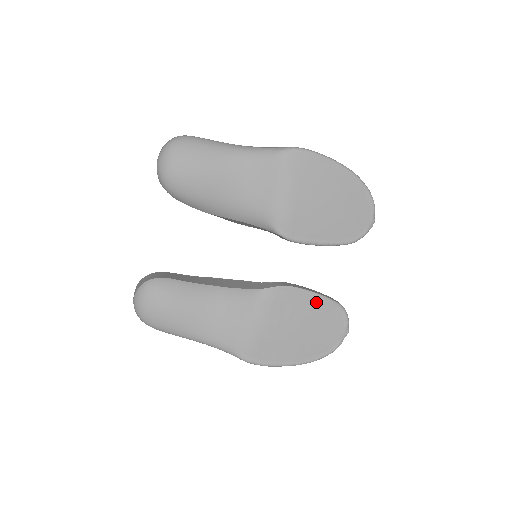
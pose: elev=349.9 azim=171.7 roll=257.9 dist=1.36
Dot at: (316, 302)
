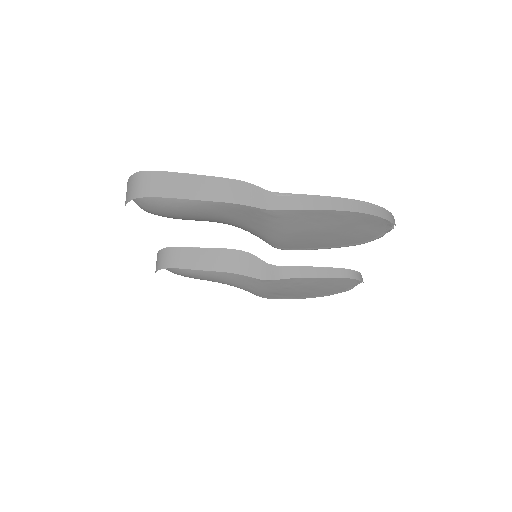
Dot at: occluded
